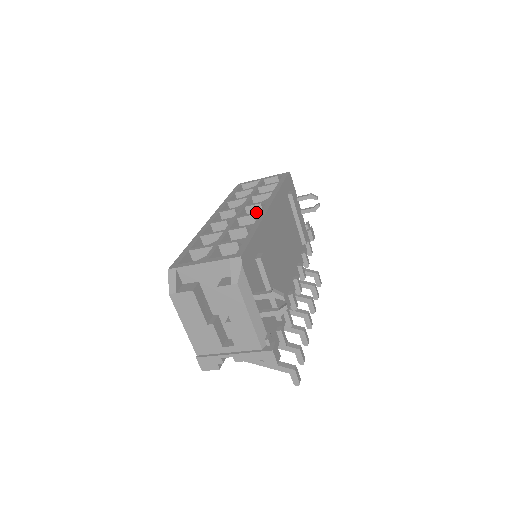
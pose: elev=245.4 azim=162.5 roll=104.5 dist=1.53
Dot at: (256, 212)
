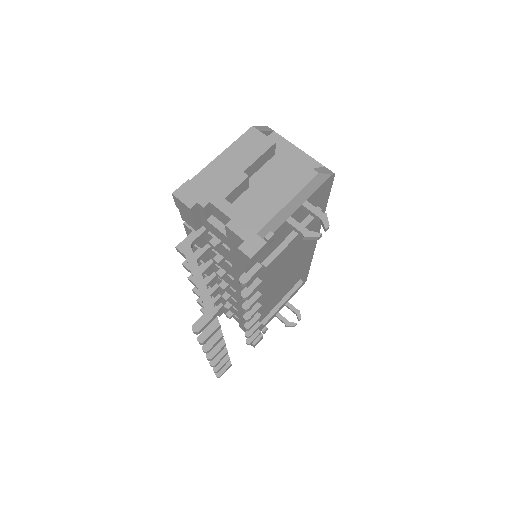
Dot at: occluded
